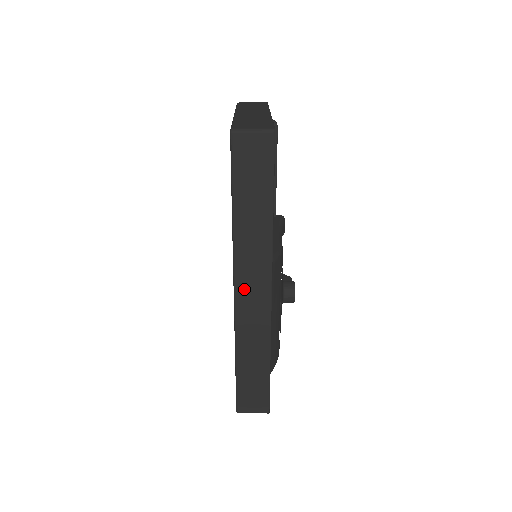
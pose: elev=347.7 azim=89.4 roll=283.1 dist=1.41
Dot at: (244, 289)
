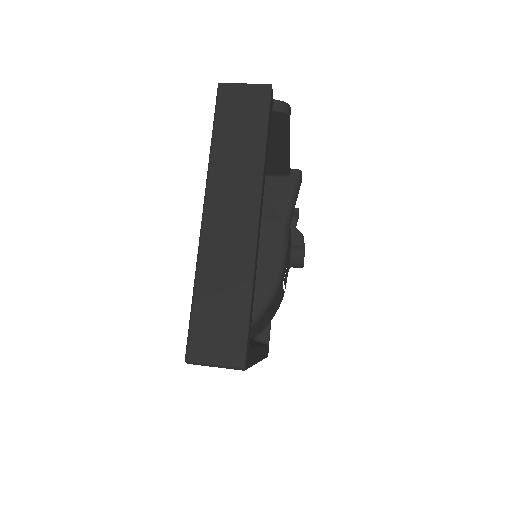
Dot at: occluded
